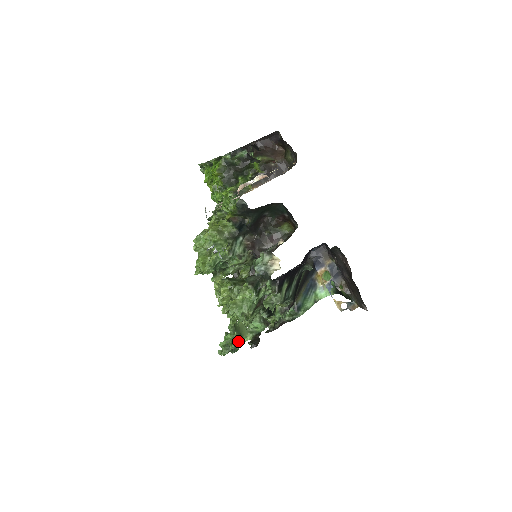
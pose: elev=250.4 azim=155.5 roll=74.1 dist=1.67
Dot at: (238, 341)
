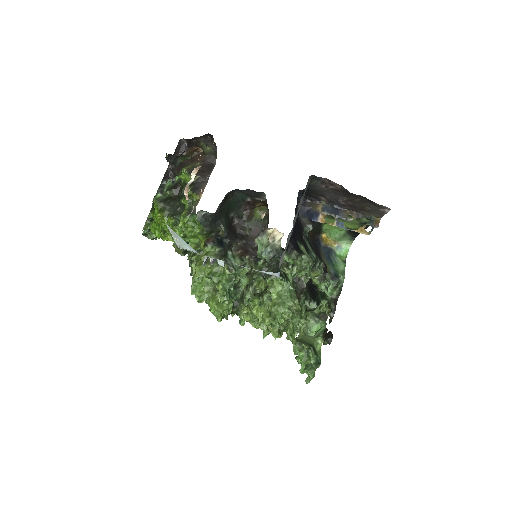
Dot at: (313, 350)
